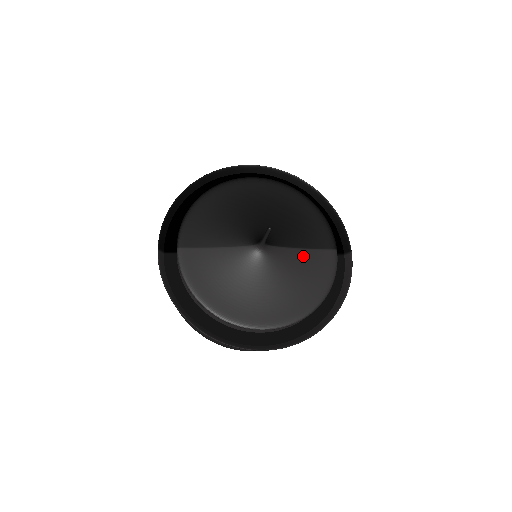
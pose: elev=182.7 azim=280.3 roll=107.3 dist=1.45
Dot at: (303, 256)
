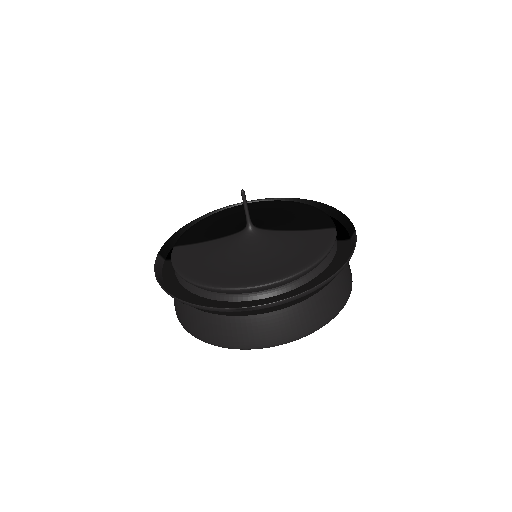
Dot at: (296, 235)
